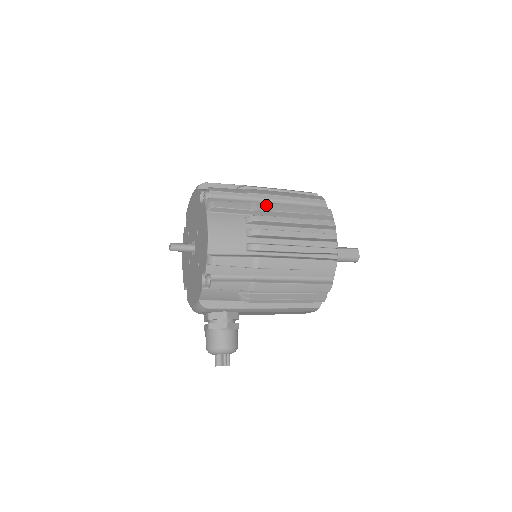
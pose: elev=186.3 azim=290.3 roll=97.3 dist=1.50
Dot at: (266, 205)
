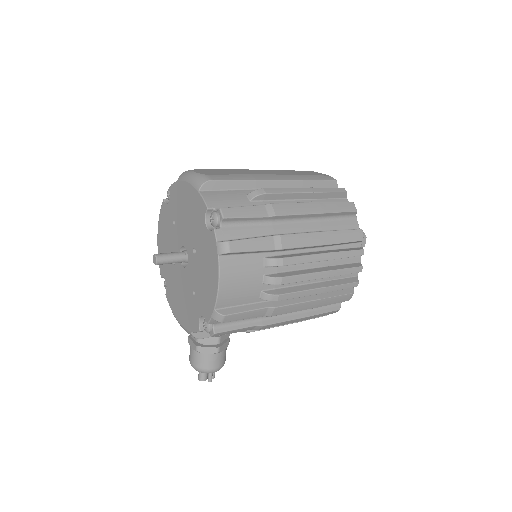
Dot at: (293, 239)
